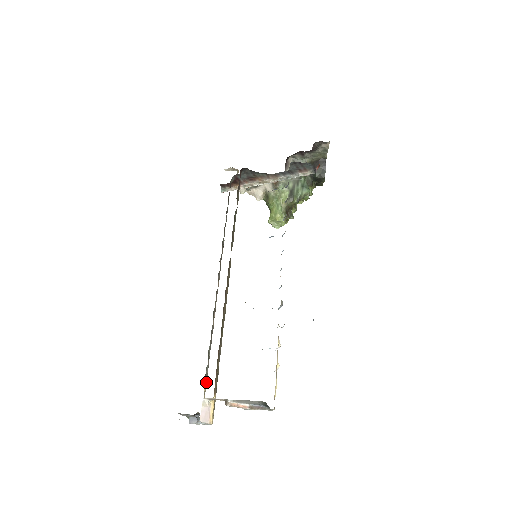
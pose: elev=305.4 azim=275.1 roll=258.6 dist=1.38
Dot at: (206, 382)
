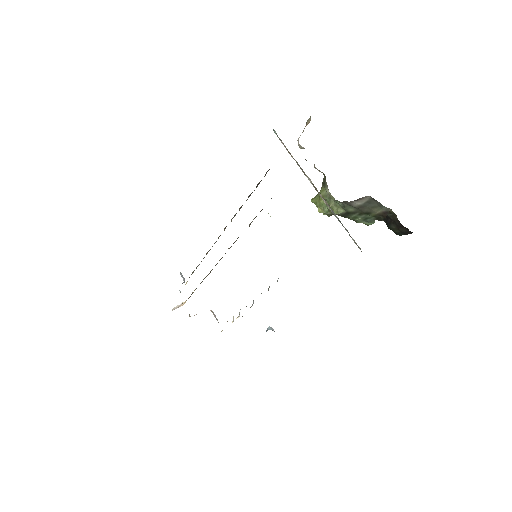
Dot at: occluded
